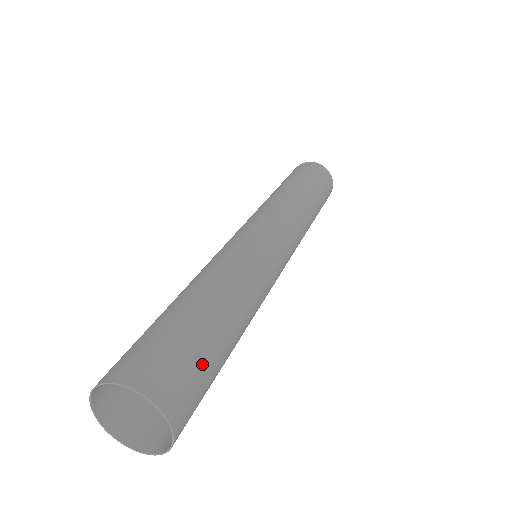
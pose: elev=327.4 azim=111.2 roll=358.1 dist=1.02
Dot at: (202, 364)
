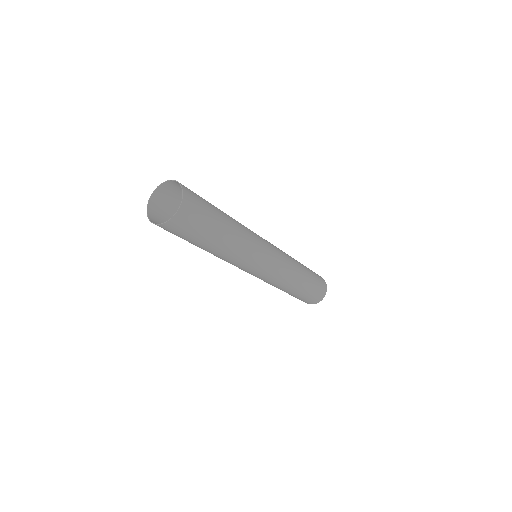
Dot at: (206, 216)
